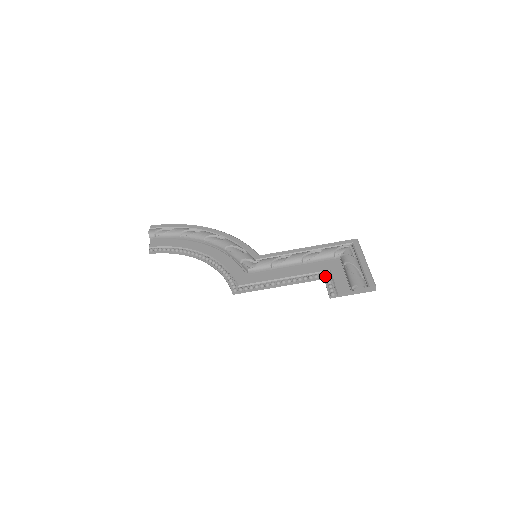
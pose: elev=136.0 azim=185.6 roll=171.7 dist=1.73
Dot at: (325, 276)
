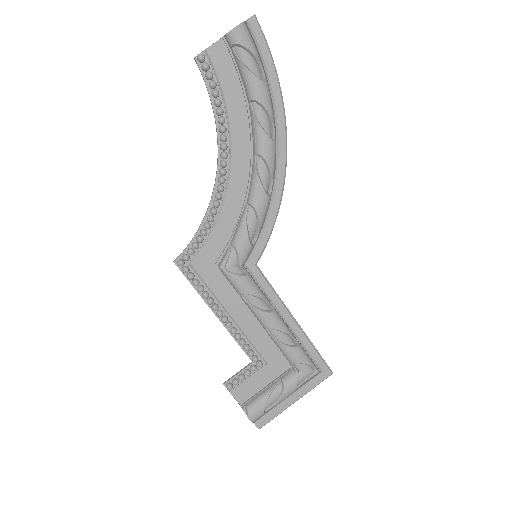
Dot at: (256, 363)
